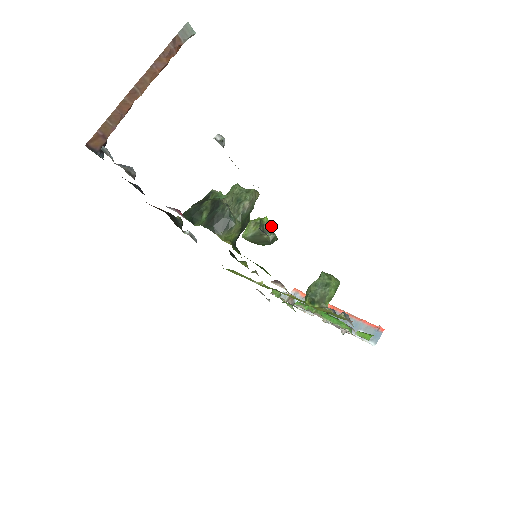
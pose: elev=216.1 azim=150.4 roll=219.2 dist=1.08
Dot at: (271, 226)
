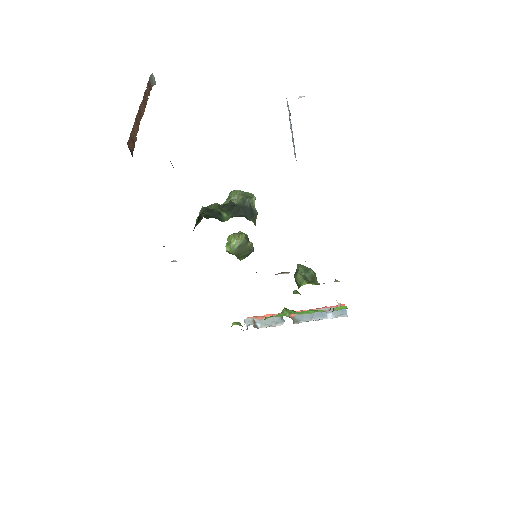
Dot at: (247, 237)
